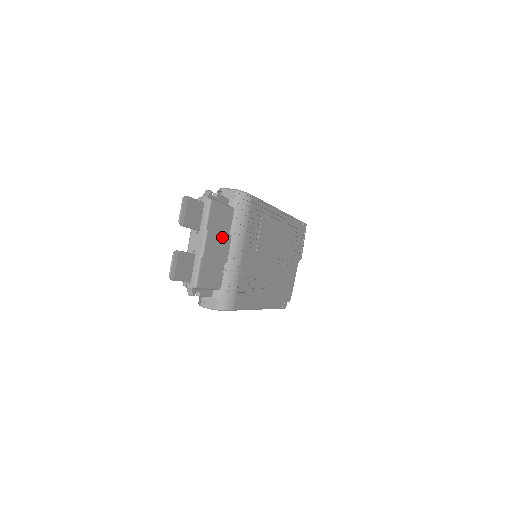
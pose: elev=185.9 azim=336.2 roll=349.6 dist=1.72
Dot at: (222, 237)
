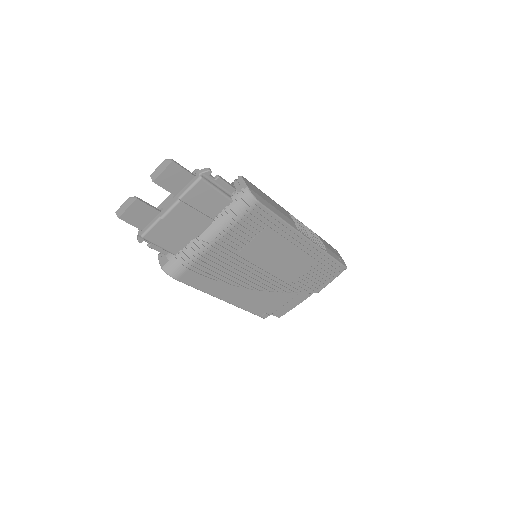
Dot at: (199, 216)
